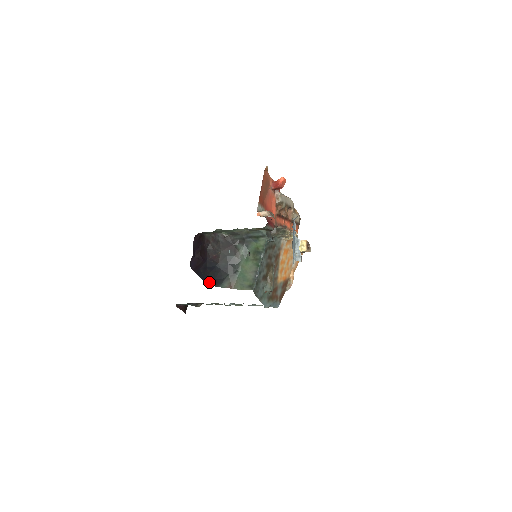
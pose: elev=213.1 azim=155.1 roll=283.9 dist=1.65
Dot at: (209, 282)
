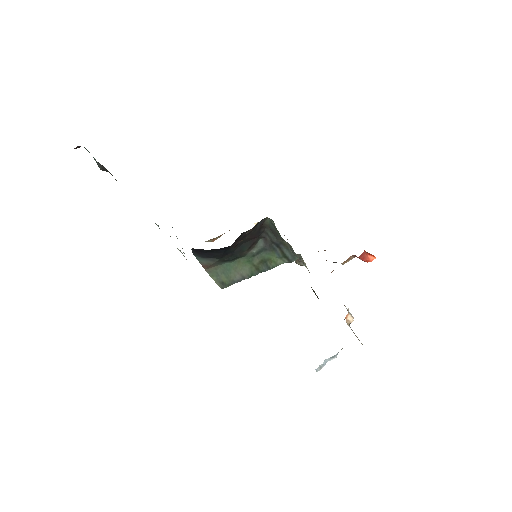
Dot at: (195, 249)
